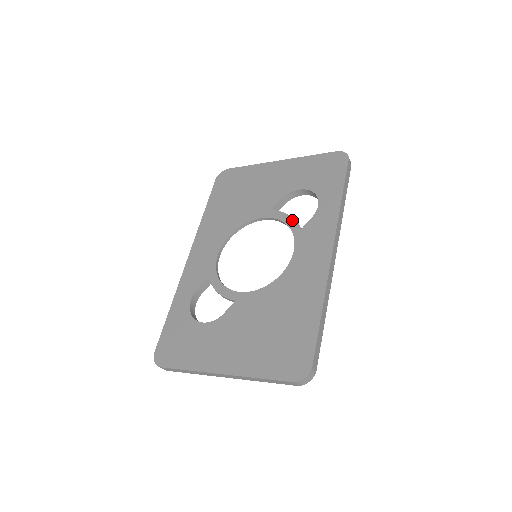
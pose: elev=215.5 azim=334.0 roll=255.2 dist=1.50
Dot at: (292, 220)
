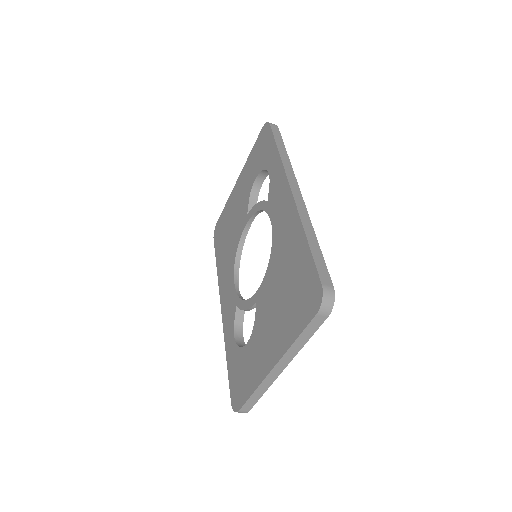
Dot at: (260, 204)
